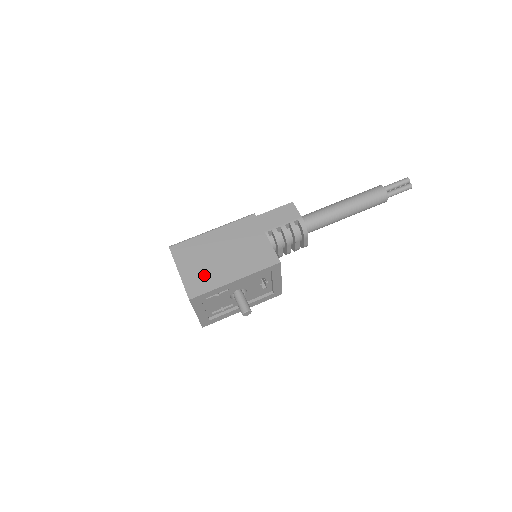
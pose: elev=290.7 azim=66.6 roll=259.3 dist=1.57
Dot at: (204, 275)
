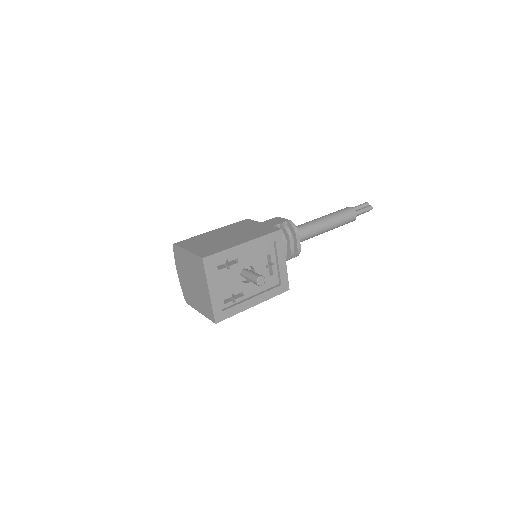
Dot at: (212, 246)
